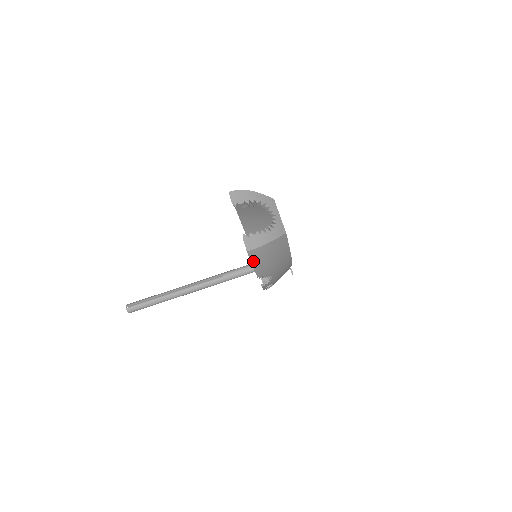
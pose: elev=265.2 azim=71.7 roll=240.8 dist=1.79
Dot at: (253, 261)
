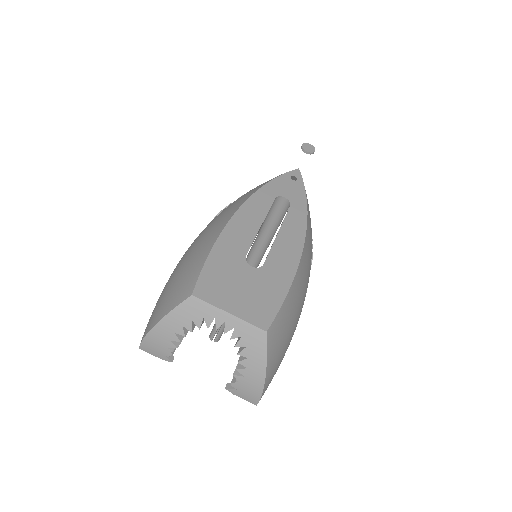
Dot at: occluded
